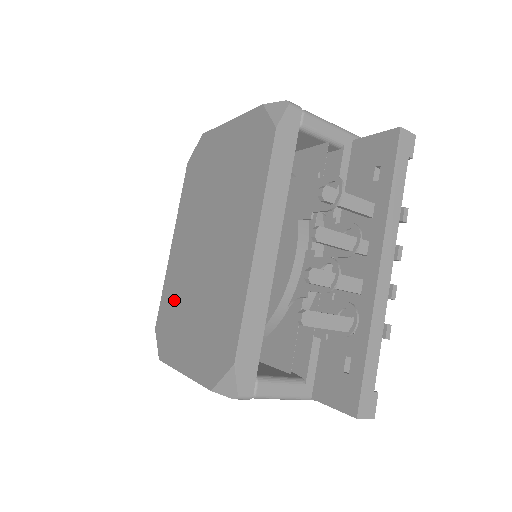
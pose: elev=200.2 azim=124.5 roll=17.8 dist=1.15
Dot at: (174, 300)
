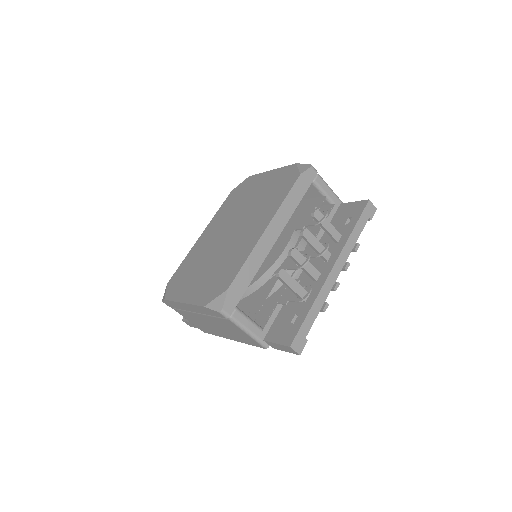
Dot at: (191, 264)
